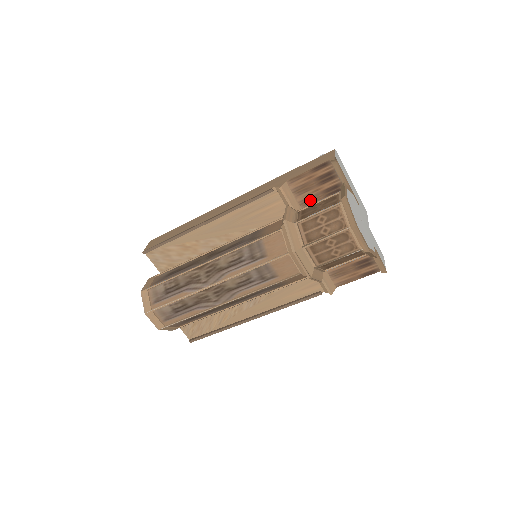
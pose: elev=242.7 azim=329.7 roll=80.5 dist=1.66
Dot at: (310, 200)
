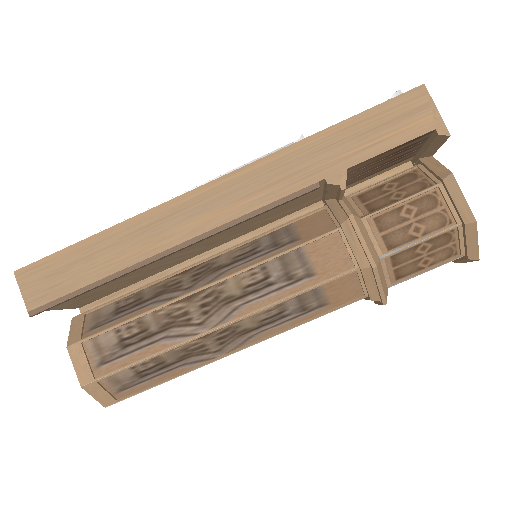
Dot at: (362, 174)
